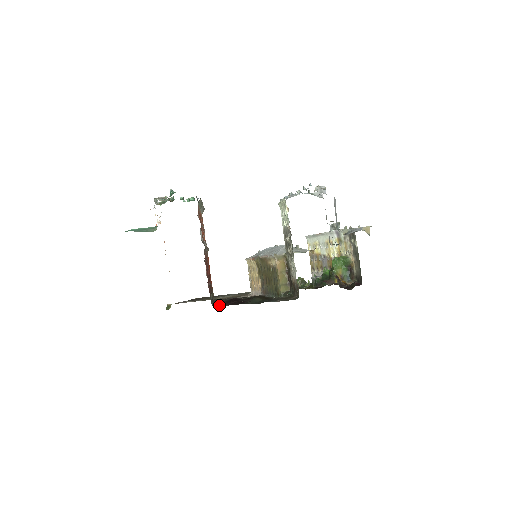
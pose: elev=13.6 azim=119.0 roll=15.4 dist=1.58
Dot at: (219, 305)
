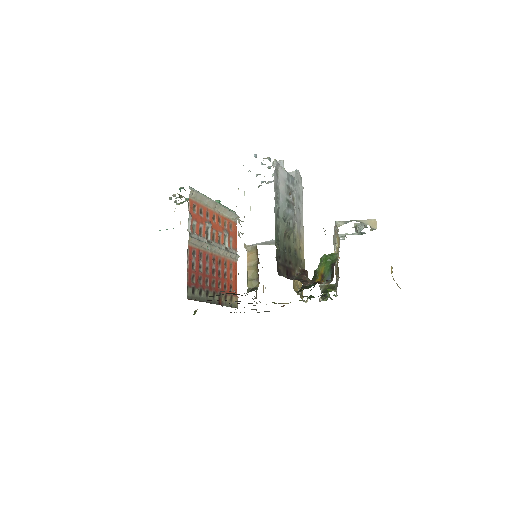
Dot at: occluded
